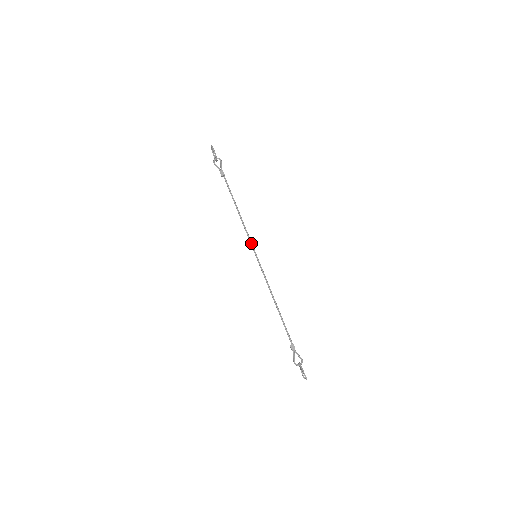
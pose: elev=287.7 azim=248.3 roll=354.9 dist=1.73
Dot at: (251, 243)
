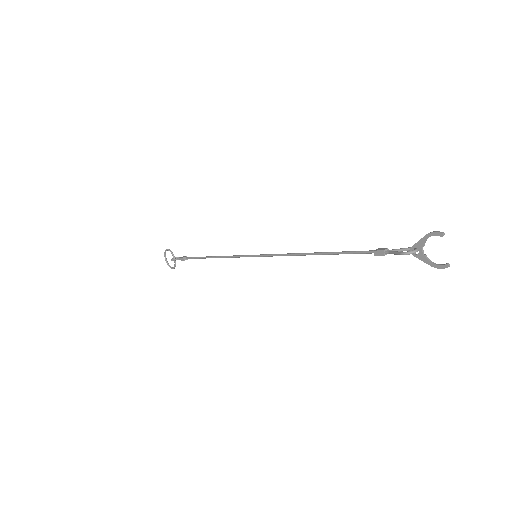
Dot at: (243, 255)
